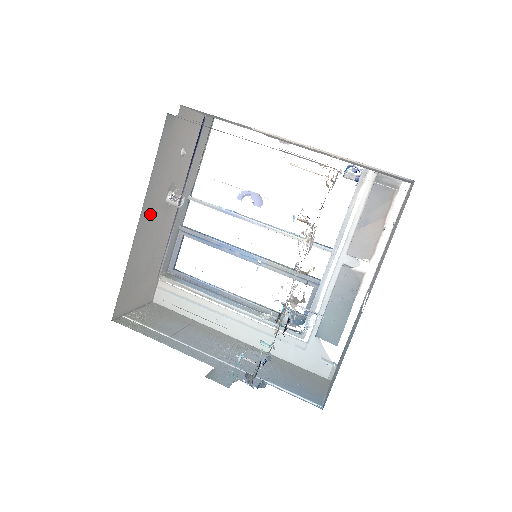
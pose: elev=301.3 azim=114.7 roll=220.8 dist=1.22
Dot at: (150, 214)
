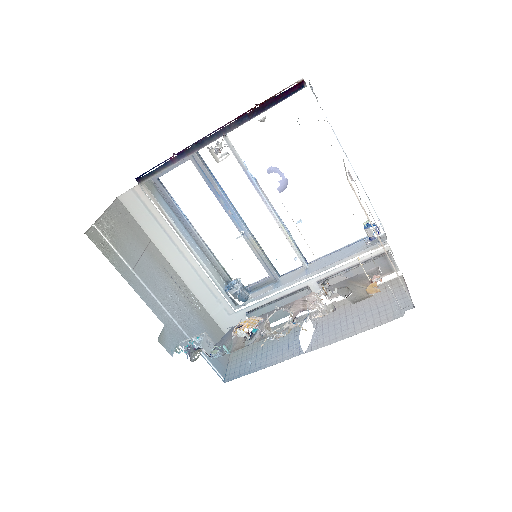
Dot at: occluded
